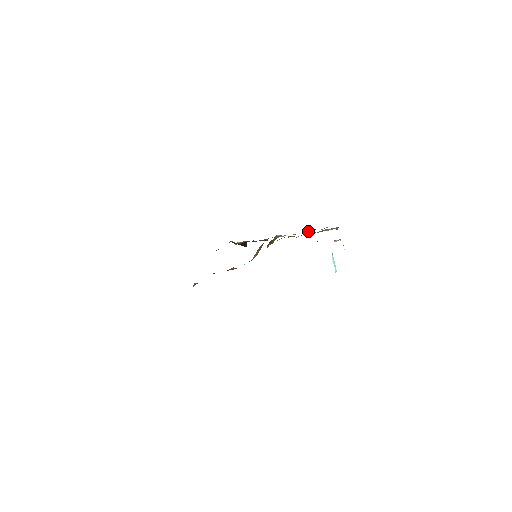
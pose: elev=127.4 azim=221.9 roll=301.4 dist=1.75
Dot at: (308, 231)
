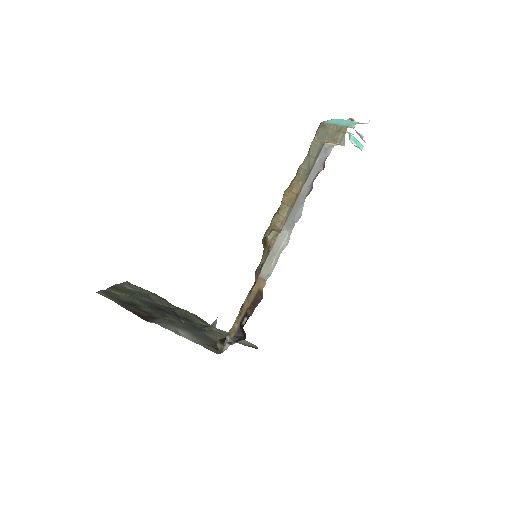
Dot at: (303, 193)
